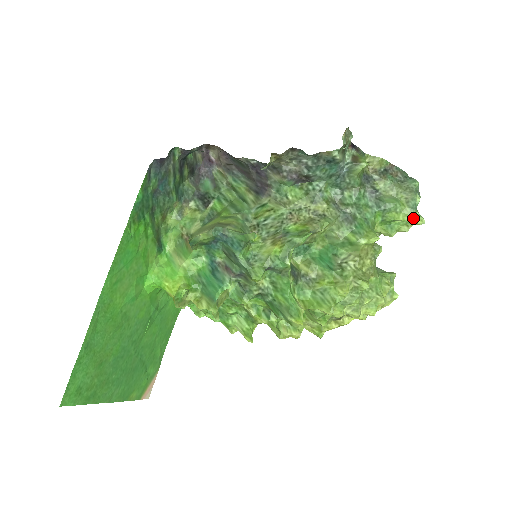
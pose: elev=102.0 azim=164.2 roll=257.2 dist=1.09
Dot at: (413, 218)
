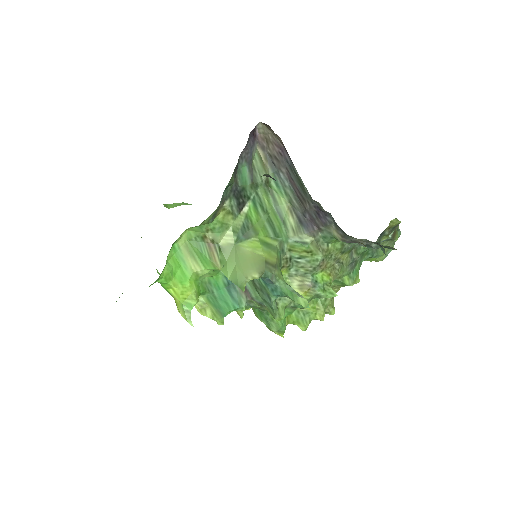
Dot at: occluded
